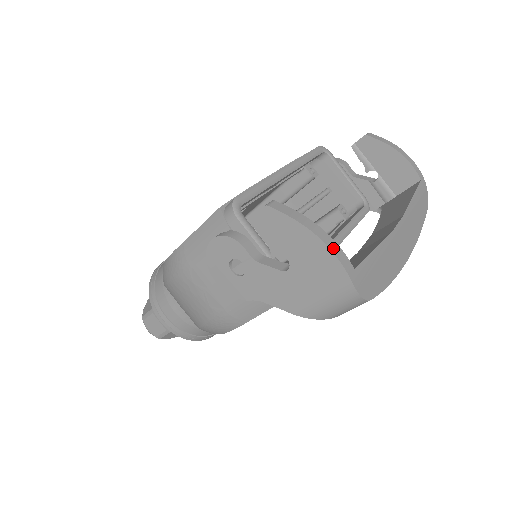
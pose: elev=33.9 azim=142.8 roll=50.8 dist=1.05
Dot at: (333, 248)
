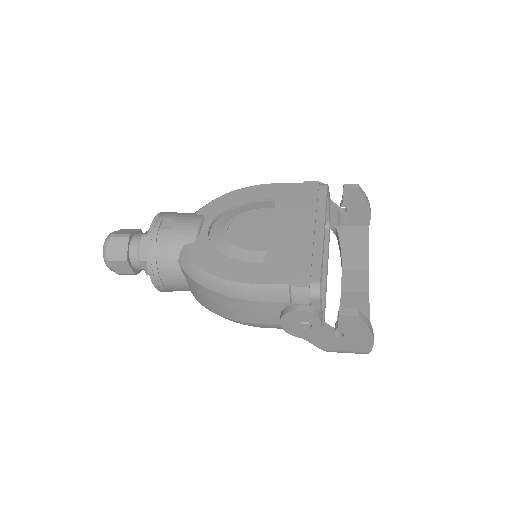
Dot at: occluded
